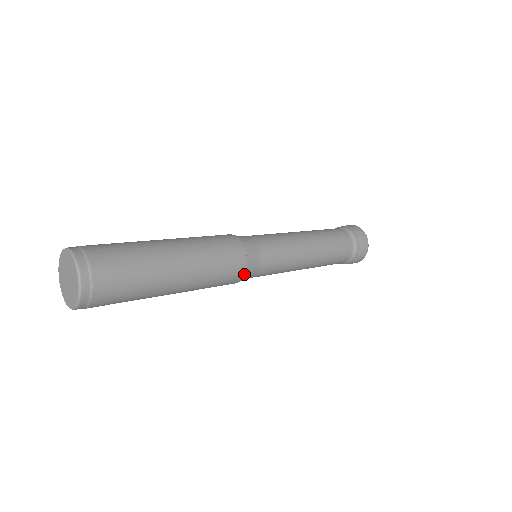
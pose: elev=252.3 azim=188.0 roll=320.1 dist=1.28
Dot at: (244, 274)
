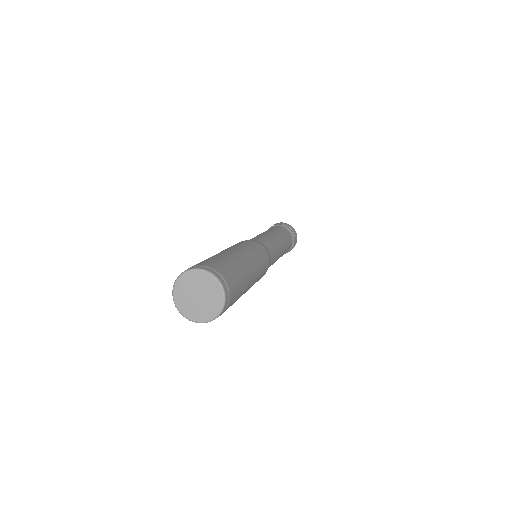
Dot at: occluded
